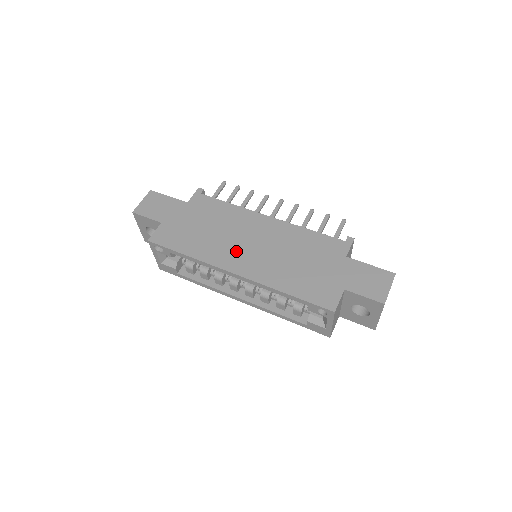
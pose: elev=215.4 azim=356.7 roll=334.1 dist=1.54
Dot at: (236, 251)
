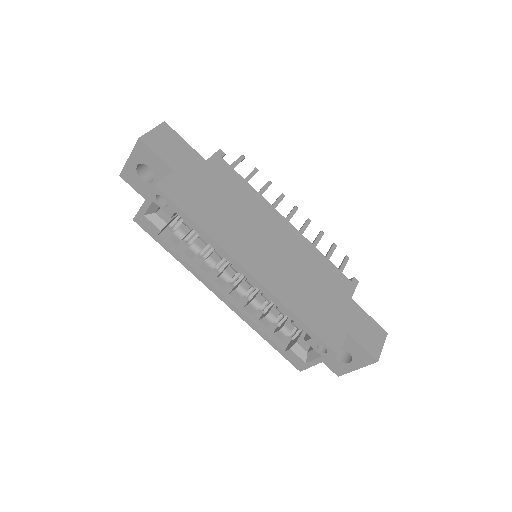
Dot at: (253, 246)
